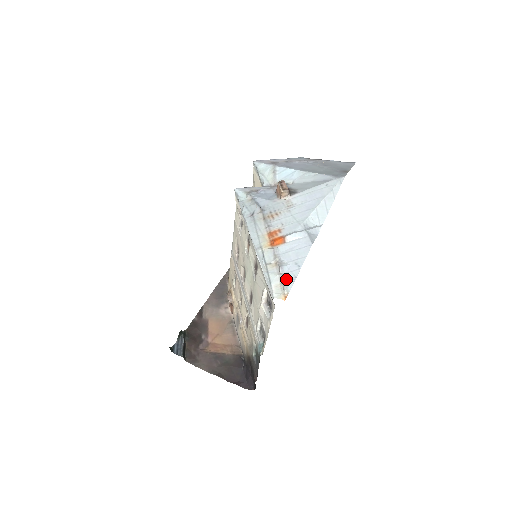
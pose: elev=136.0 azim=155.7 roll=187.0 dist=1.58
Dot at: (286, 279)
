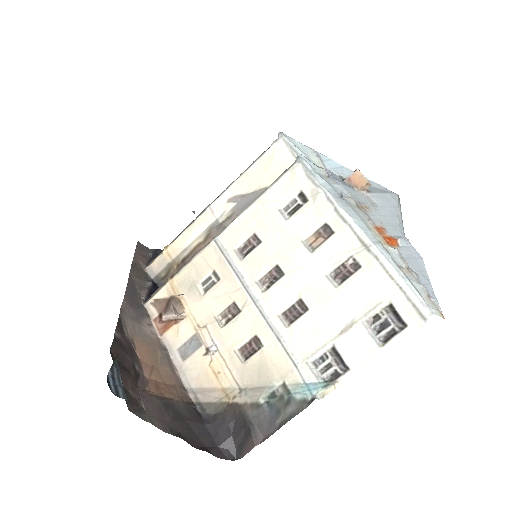
Dot at: (429, 292)
